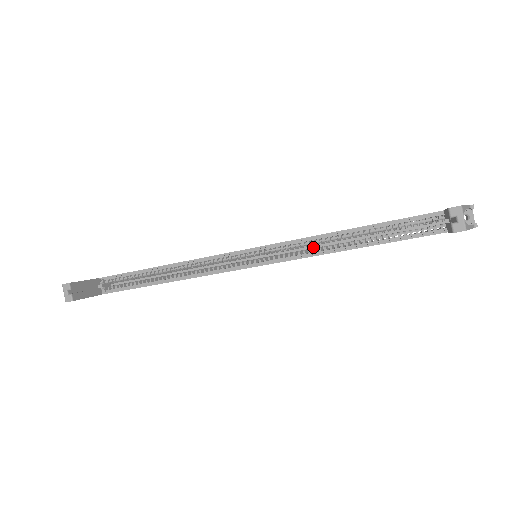
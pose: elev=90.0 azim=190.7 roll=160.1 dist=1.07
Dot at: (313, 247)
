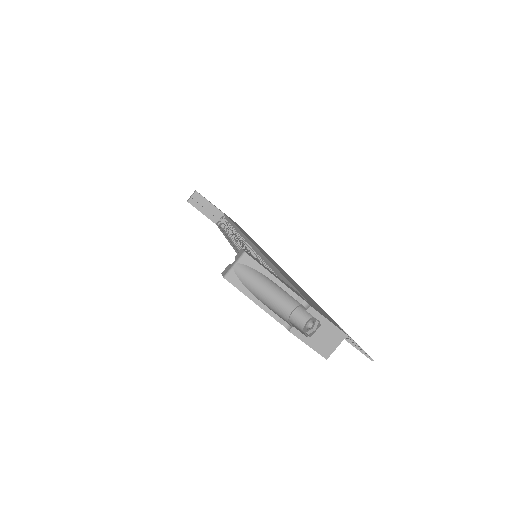
Dot at: occluded
